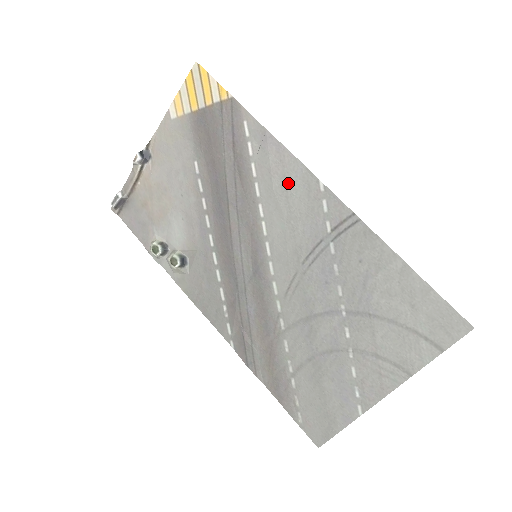
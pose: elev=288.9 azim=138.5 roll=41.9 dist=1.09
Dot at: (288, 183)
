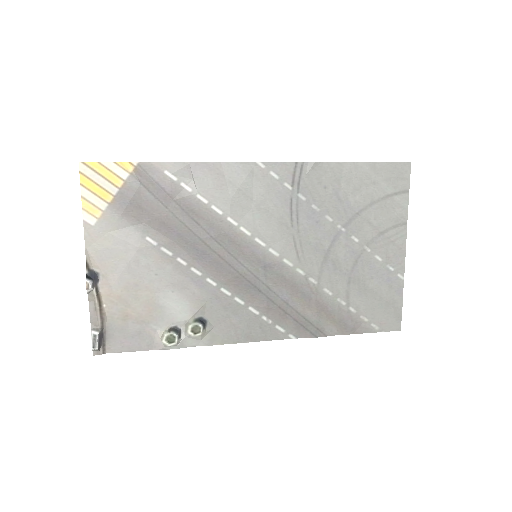
Dot at: (237, 184)
